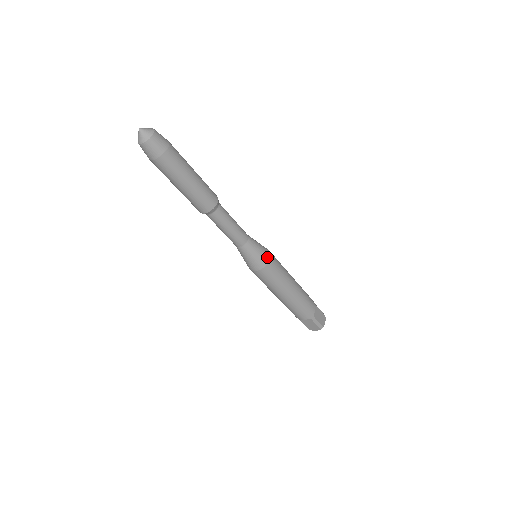
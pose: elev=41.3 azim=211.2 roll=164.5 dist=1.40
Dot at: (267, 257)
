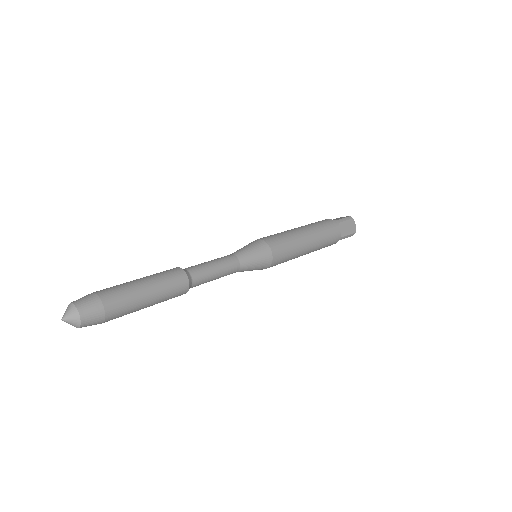
Dot at: (268, 257)
